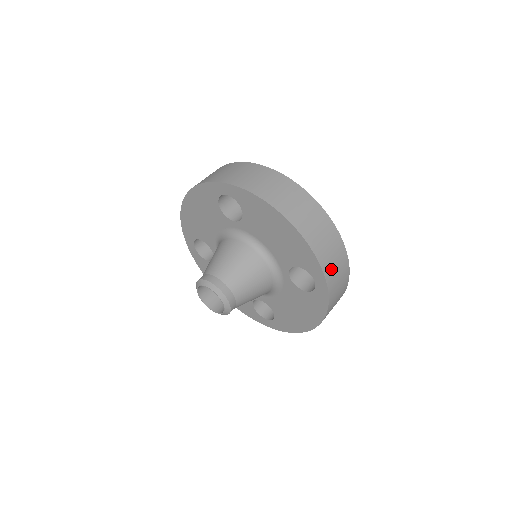
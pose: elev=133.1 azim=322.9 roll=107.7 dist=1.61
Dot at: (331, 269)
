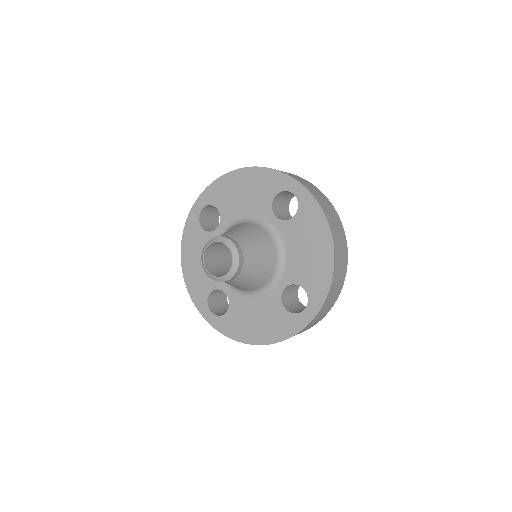
Dot at: (296, 178)
